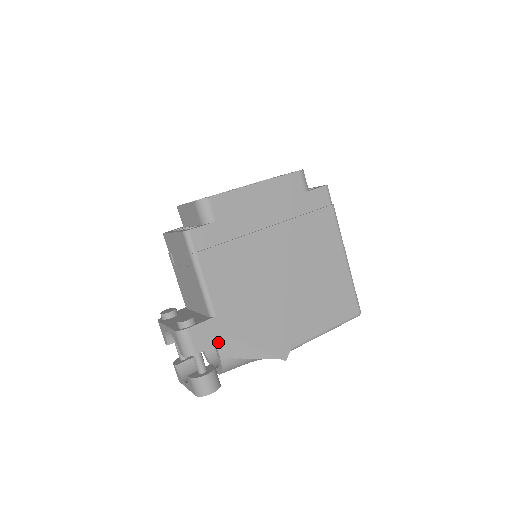
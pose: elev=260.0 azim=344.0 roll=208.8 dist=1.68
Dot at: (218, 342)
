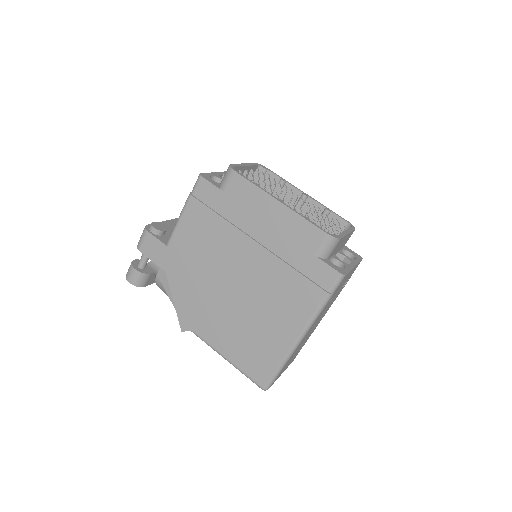
Dot at: (156, 262)
